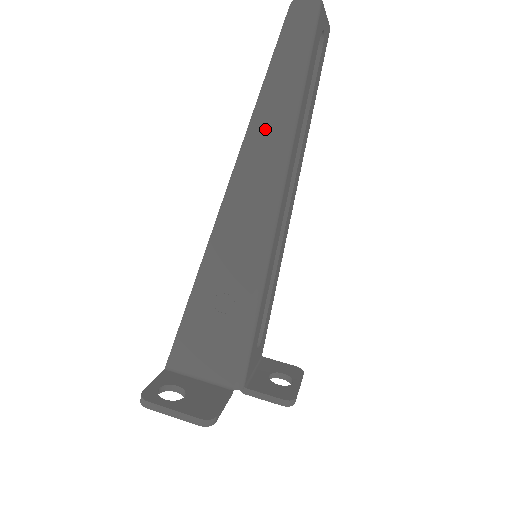
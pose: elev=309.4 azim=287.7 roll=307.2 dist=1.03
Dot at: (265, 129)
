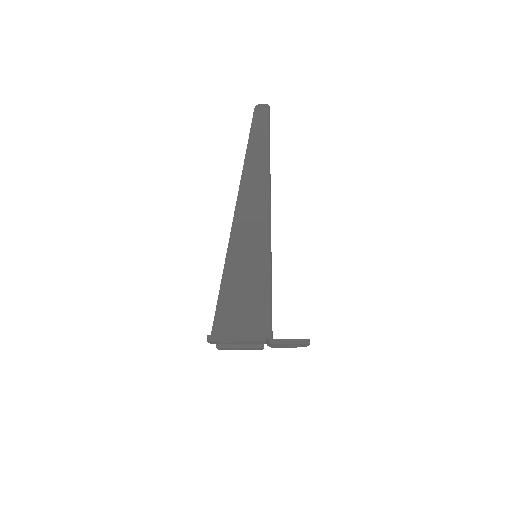
Dot at: (253, 167)
